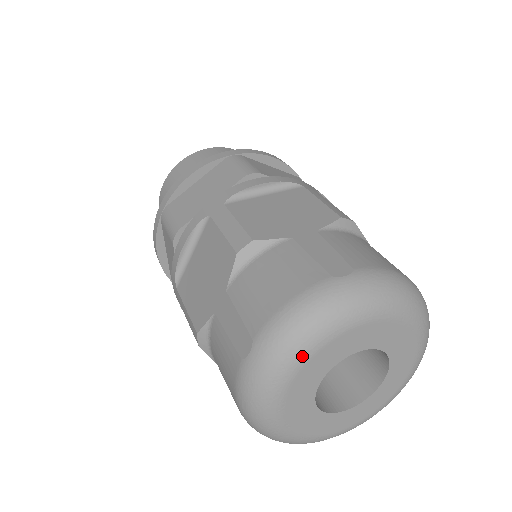
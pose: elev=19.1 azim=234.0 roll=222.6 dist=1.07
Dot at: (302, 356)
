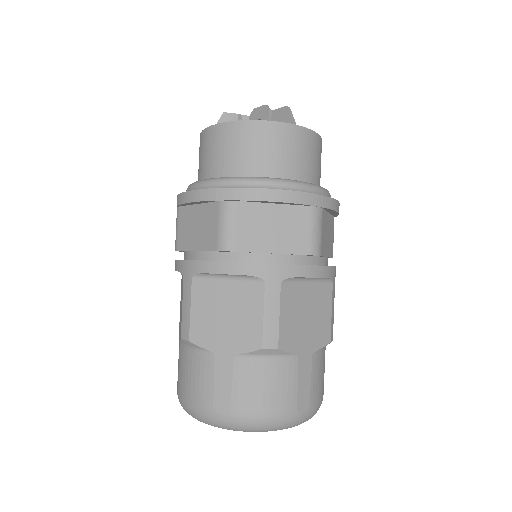
Dot at: occluded
